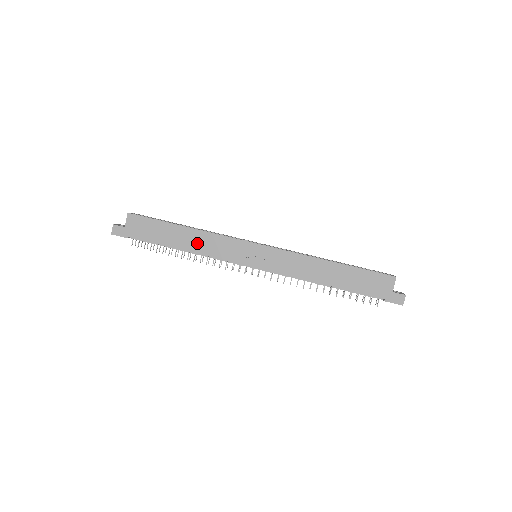
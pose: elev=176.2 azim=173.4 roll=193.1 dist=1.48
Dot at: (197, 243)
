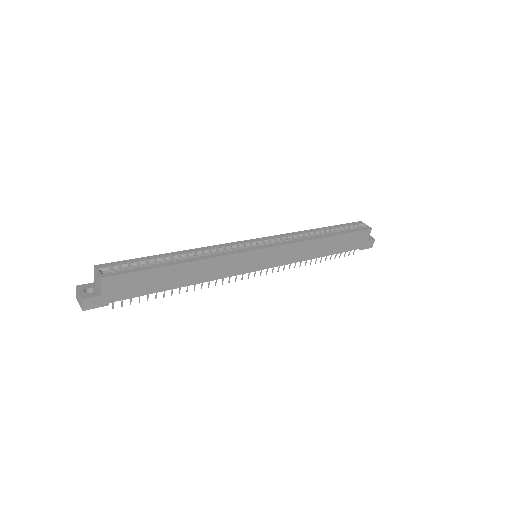
Dot at: (199, 274)
